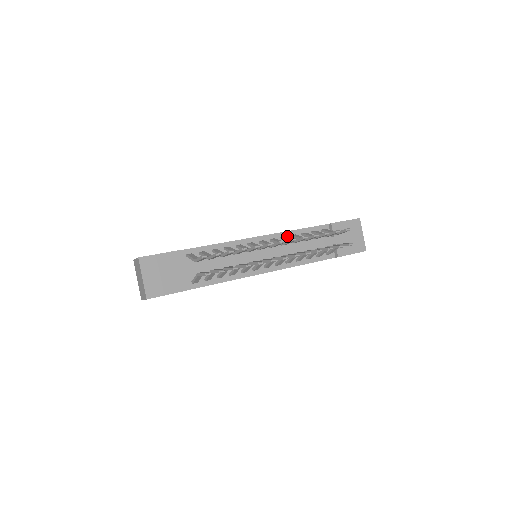
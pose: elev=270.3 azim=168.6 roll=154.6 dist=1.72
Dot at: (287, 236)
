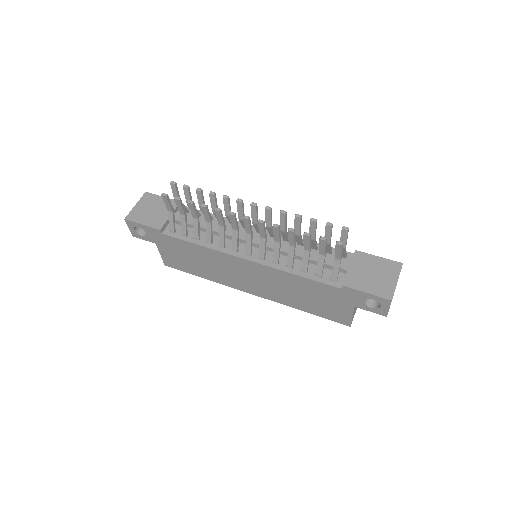
Dot at: occluded
